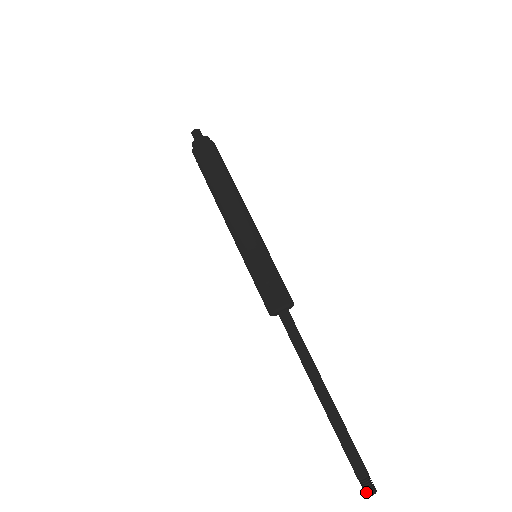
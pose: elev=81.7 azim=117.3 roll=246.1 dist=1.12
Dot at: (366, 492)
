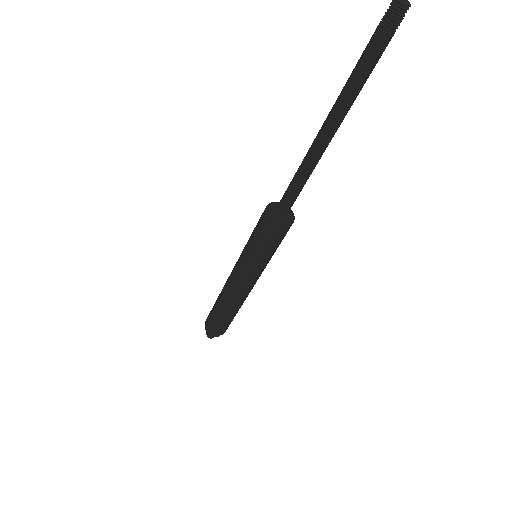
Dot at: (394, 7)
